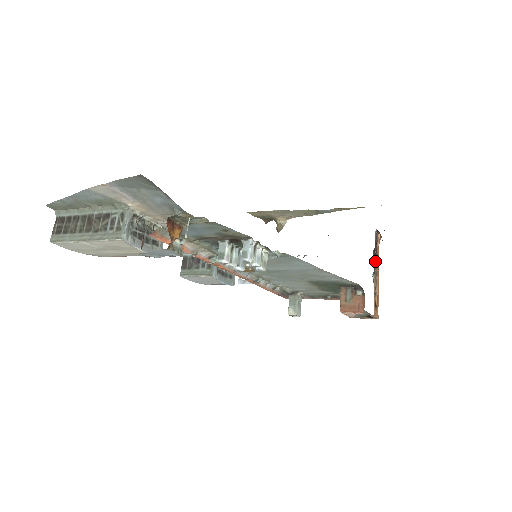
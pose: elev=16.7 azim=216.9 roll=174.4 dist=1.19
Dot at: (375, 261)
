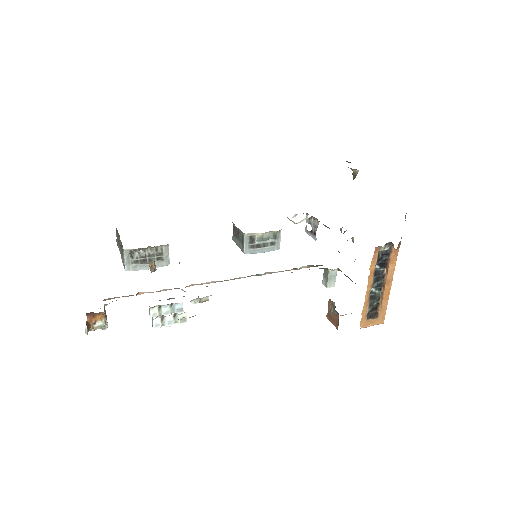
Dot at: (384, 272)
